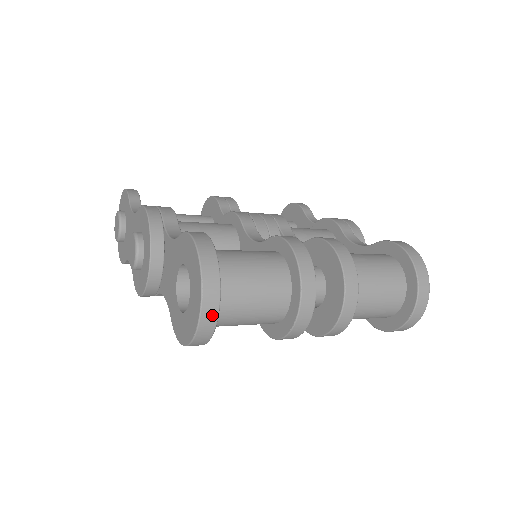
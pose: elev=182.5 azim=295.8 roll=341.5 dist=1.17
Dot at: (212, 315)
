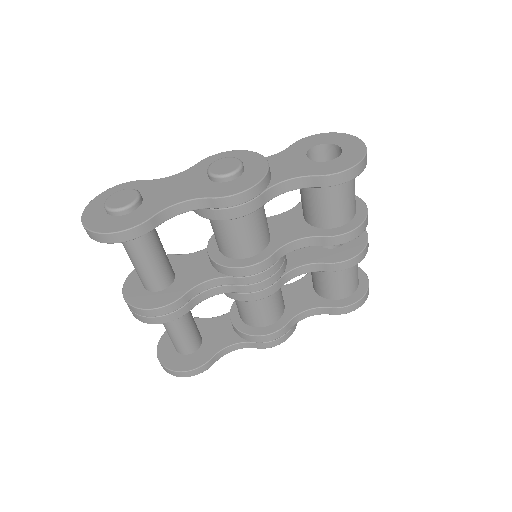
Dot at: occluded
